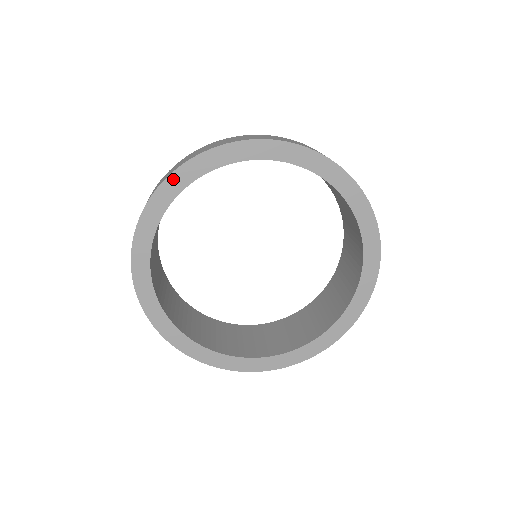
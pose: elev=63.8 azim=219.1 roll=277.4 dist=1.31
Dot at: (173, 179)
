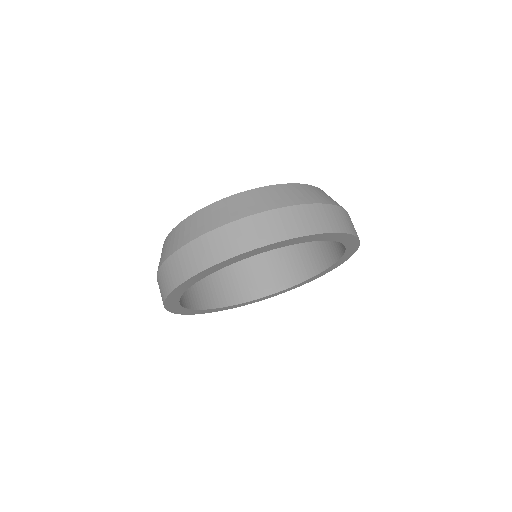
Dot at: (302, 238)
